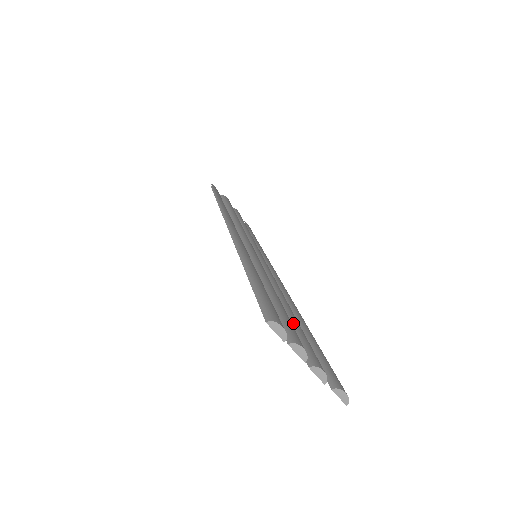
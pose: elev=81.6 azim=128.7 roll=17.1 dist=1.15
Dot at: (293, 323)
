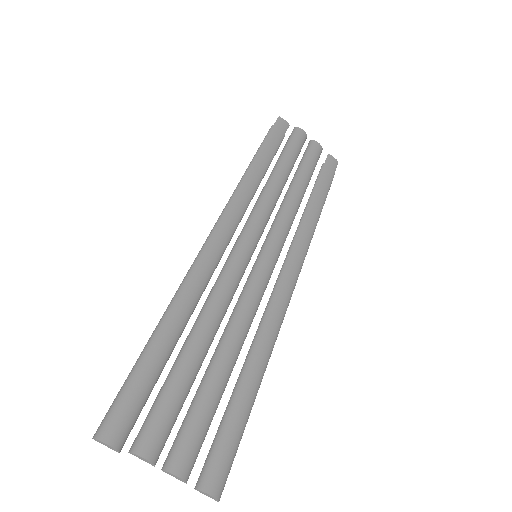
Dot at: (201, 392)
